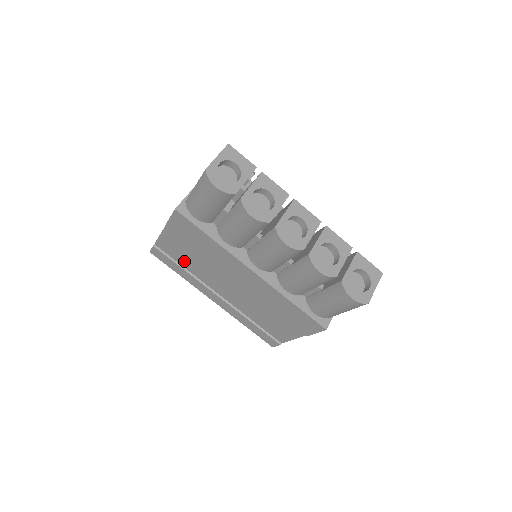
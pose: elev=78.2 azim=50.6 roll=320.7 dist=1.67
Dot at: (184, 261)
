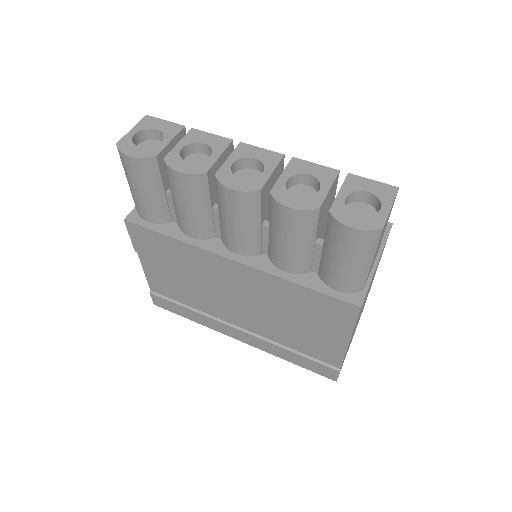
Dot at: (183, 296)
